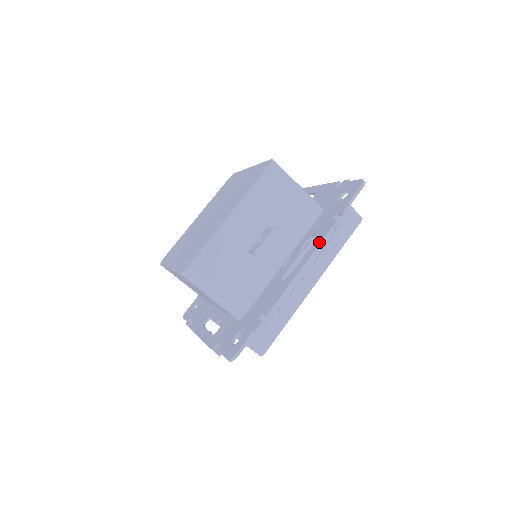
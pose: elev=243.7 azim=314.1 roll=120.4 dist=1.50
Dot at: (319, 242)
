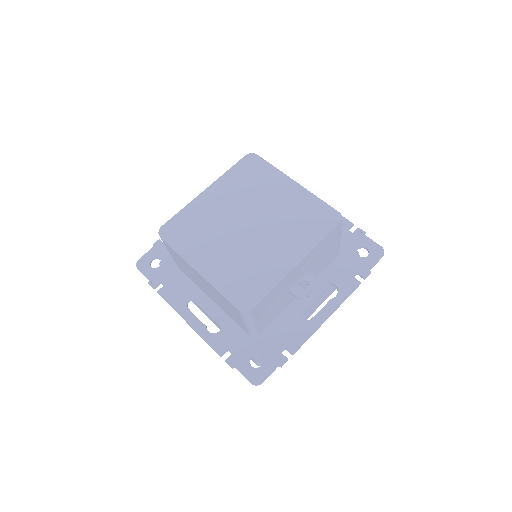
Dot at: (343, 299)
